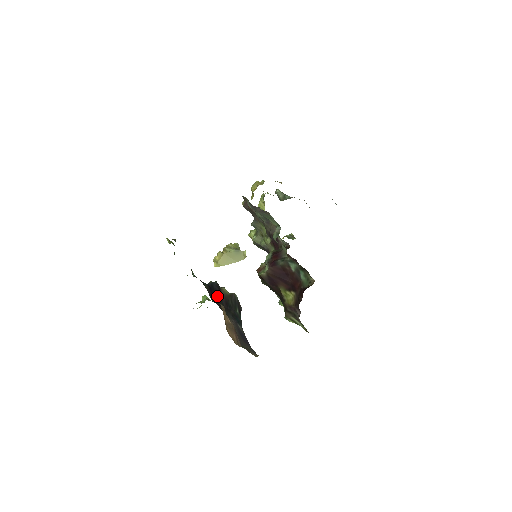
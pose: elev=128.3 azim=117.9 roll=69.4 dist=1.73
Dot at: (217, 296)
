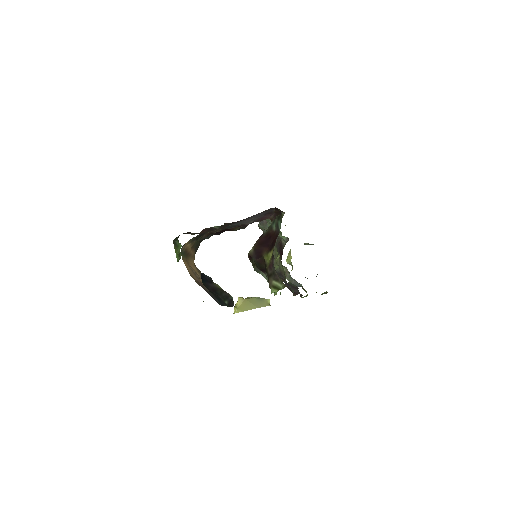
Dot at: (204, 281)
